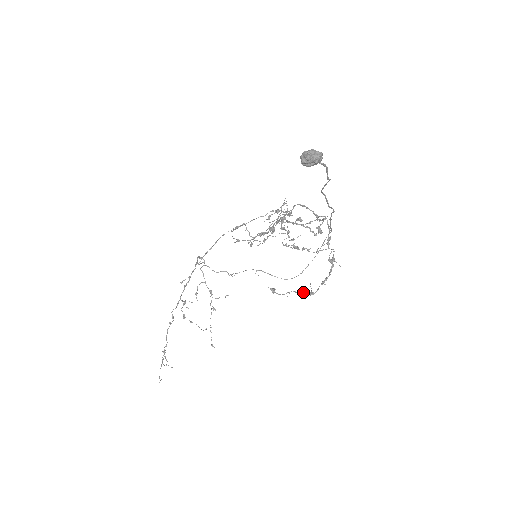
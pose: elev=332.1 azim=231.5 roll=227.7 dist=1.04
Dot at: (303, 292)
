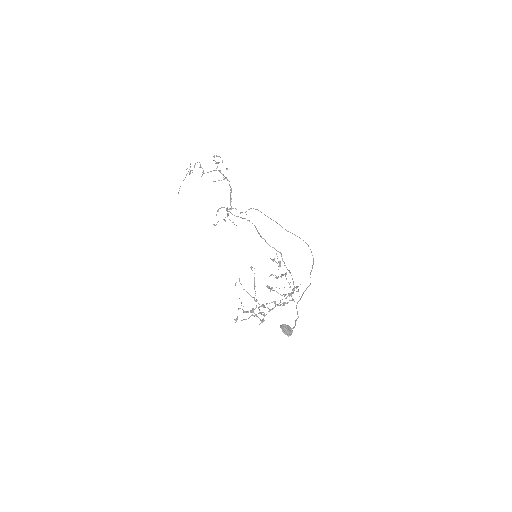
Dot at: (254, 315)
